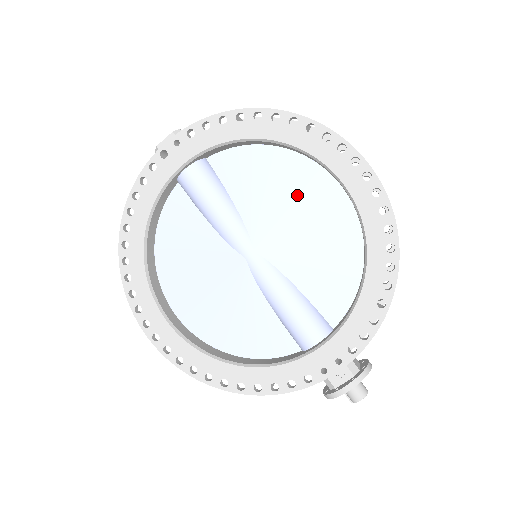
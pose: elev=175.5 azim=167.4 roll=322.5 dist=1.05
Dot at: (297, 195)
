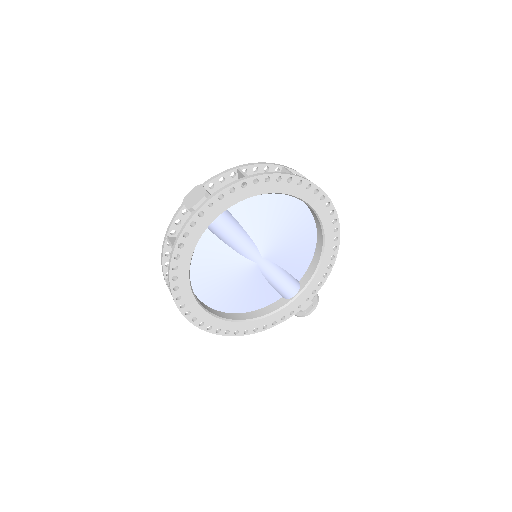
Dot at: (284, 218)
